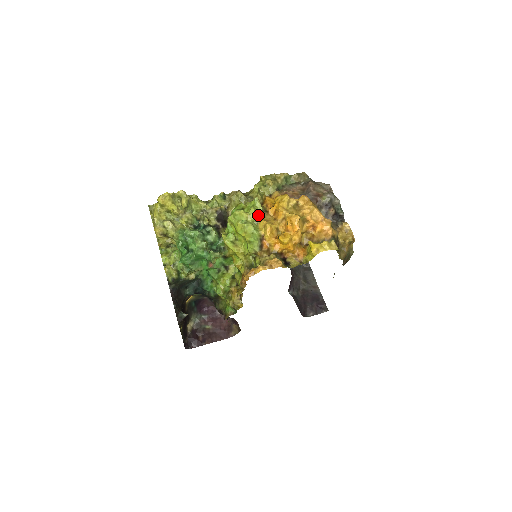
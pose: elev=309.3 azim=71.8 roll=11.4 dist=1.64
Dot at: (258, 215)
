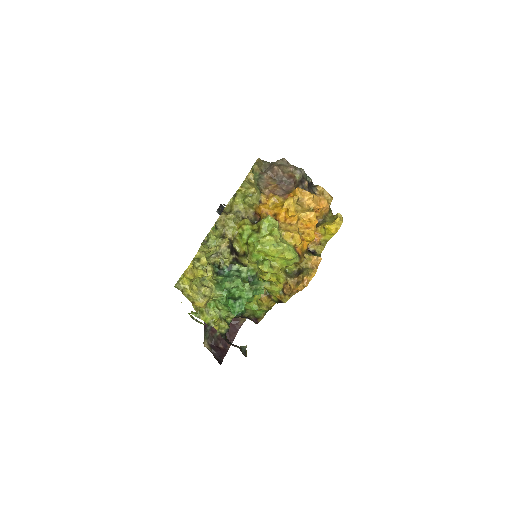
Dot at: (278, 230)
